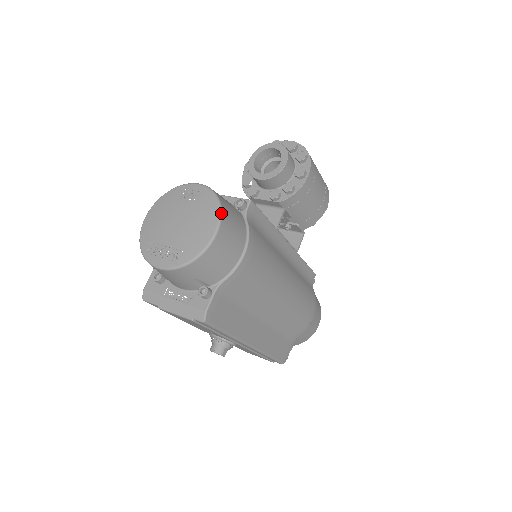
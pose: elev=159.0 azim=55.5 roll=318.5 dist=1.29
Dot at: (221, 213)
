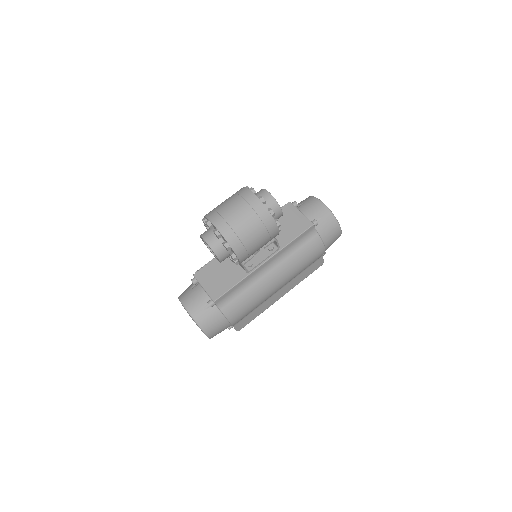
Dot at: (202, 331)
